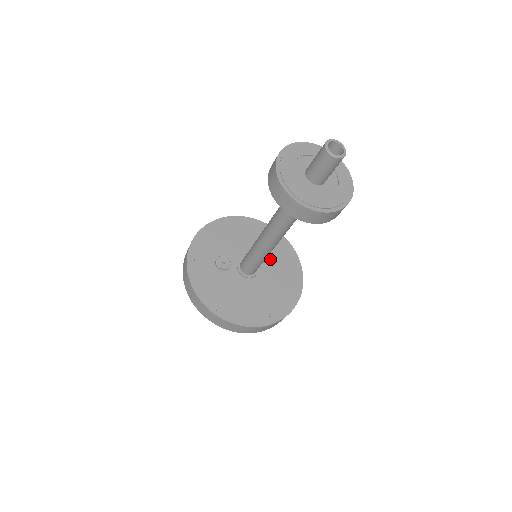
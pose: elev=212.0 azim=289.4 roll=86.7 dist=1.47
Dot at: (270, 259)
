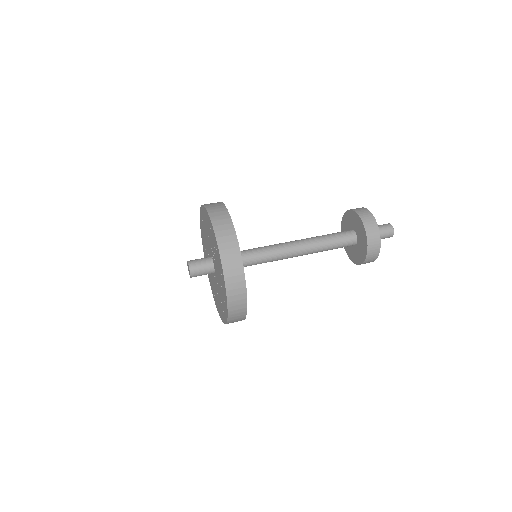
Dot at: occluded
